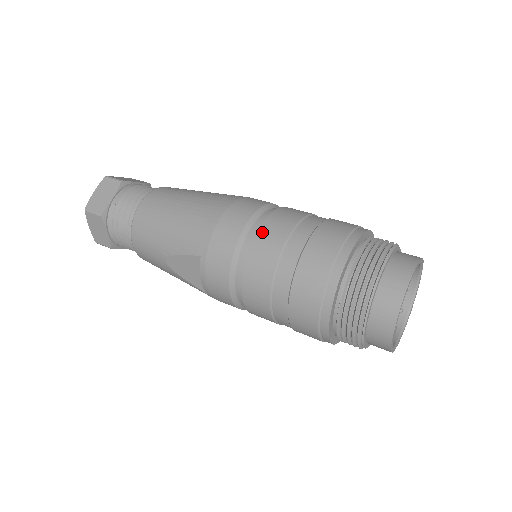
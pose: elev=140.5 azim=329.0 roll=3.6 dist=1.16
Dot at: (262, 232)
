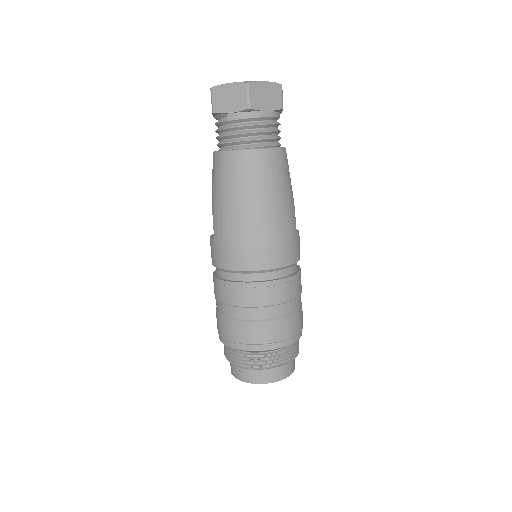
Dot at: (240, 286)
